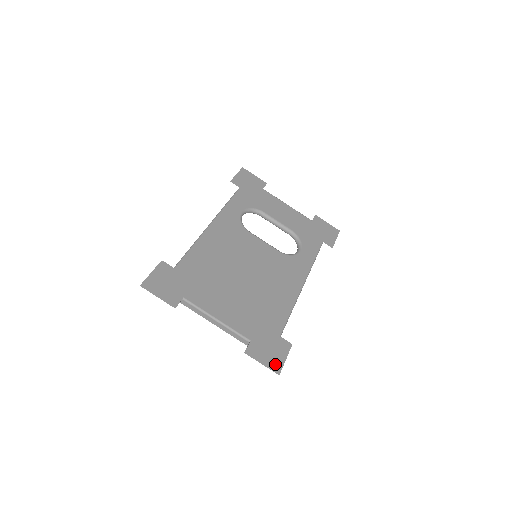
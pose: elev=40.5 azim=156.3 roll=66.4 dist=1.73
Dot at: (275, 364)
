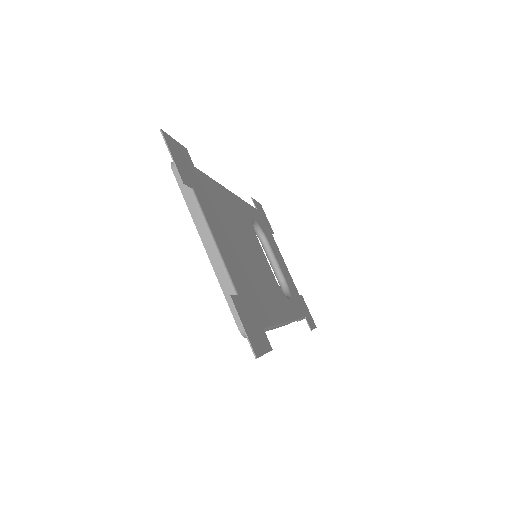
Dot at: (255, 343)
